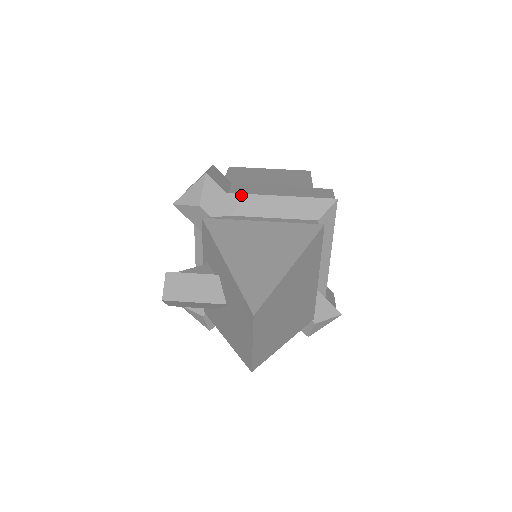
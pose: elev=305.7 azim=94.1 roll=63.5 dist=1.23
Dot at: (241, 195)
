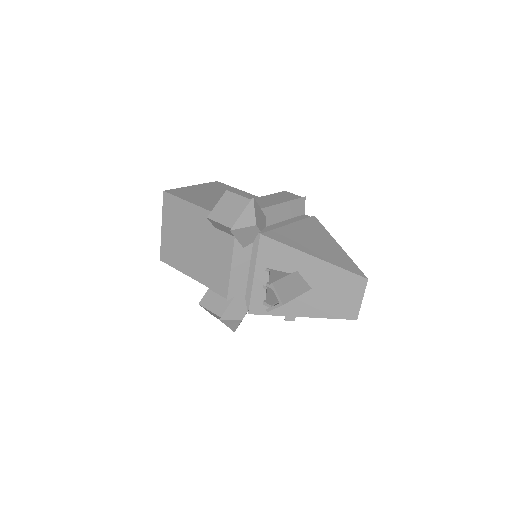
Dot at: (264, 209)
